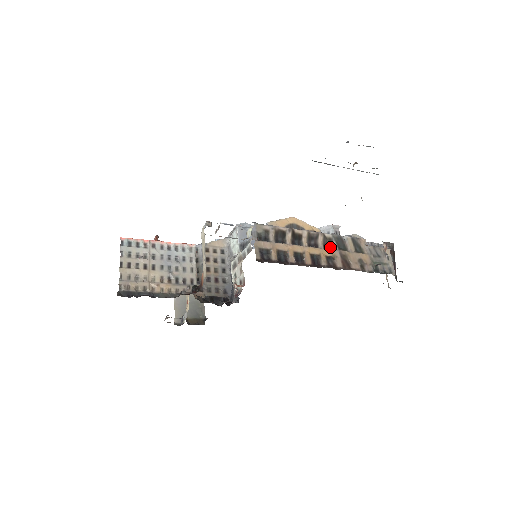
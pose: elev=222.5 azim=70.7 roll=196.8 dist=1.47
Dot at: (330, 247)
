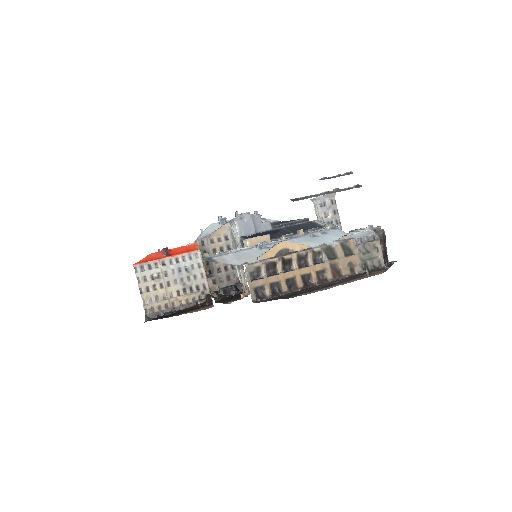
Dot at: (320, 260)
